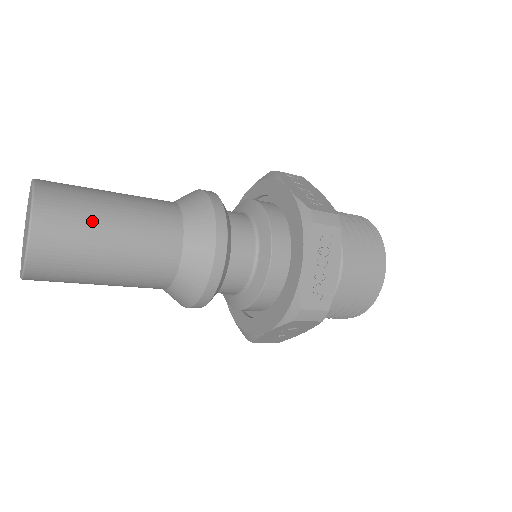
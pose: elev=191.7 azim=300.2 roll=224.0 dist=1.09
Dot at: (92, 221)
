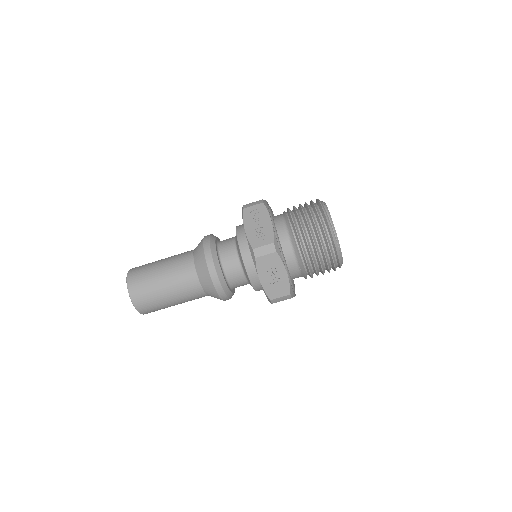
Dot at: (151, 267)
